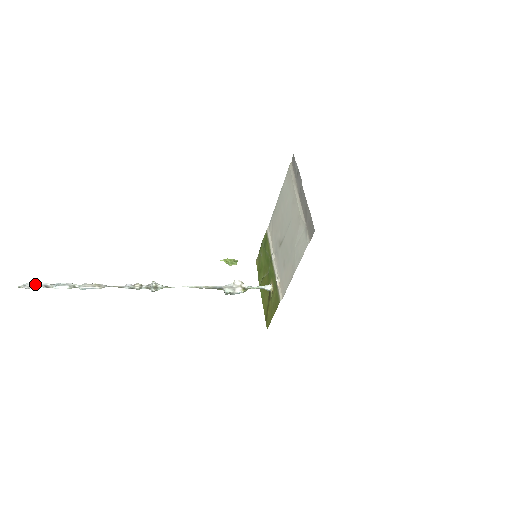
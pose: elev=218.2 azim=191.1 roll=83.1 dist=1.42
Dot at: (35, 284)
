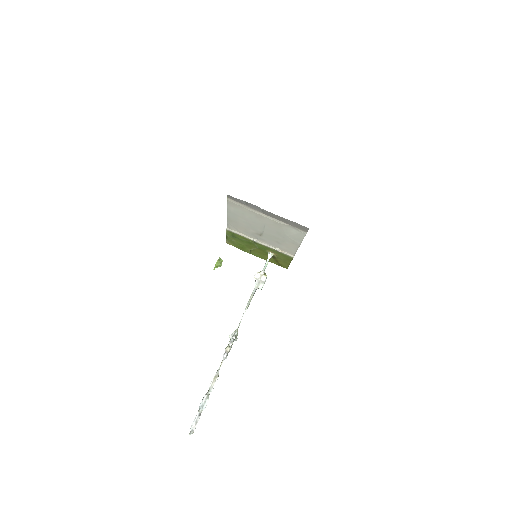
Dot at: (194, 422)
